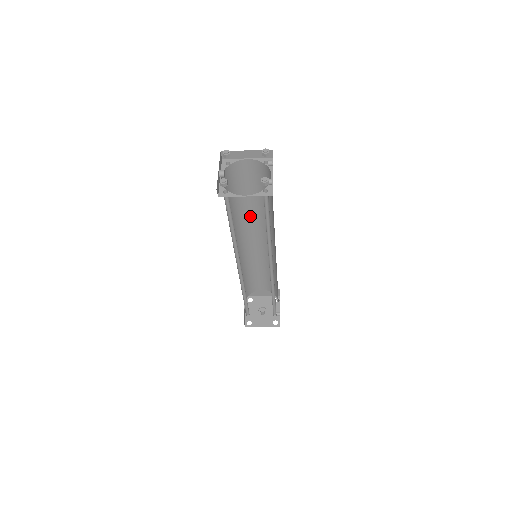
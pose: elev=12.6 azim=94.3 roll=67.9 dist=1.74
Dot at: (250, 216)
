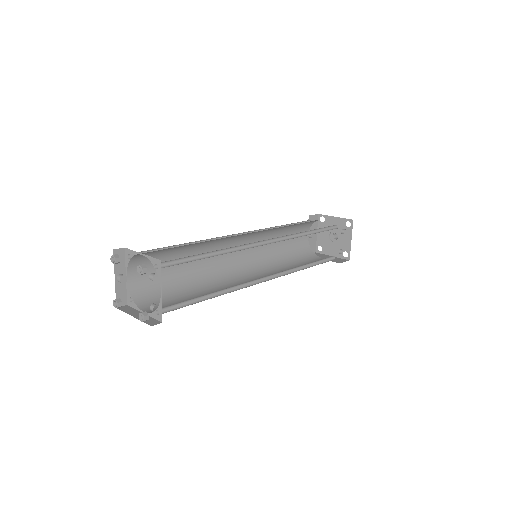
Dot at: occluded
